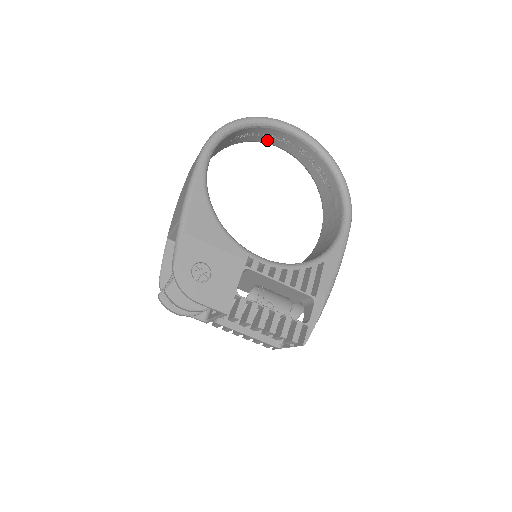
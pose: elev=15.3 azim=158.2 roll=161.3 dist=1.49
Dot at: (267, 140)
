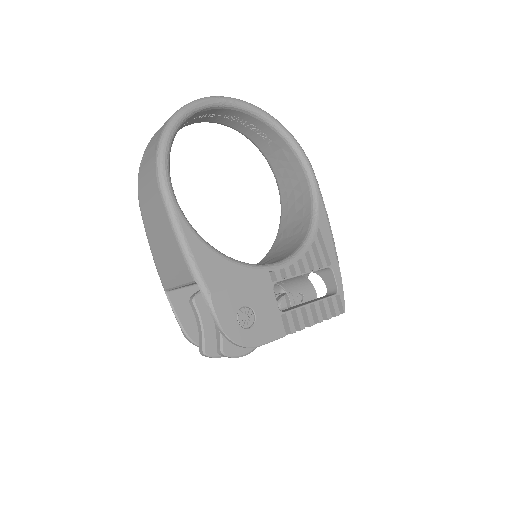
Dot at: (190, 123)
